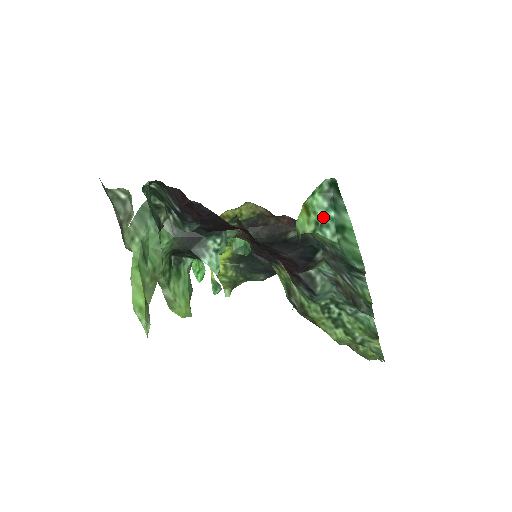
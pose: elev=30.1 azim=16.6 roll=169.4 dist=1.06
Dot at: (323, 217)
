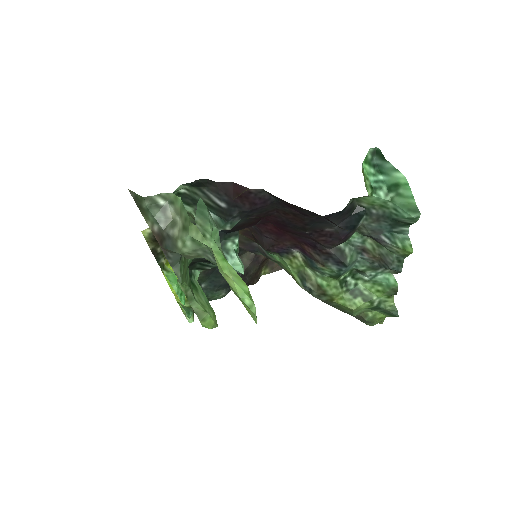
Dot at: (374, 181)
